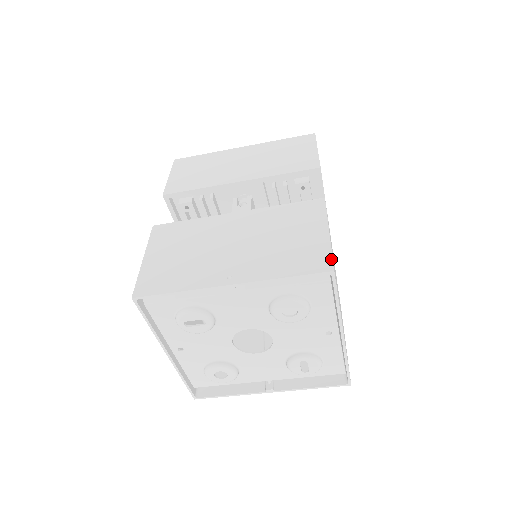
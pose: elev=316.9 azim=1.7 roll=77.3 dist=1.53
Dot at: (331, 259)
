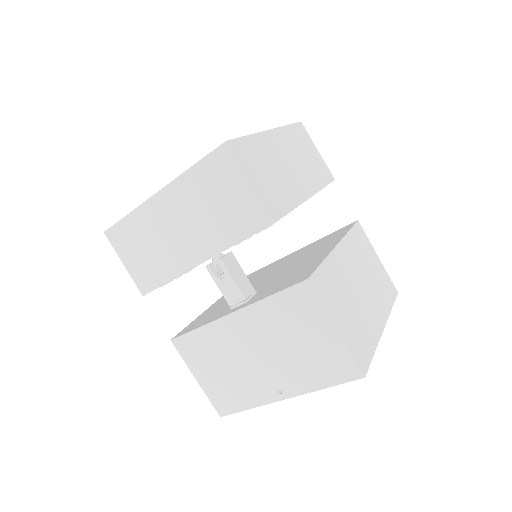
Dot at: (356, 365)
